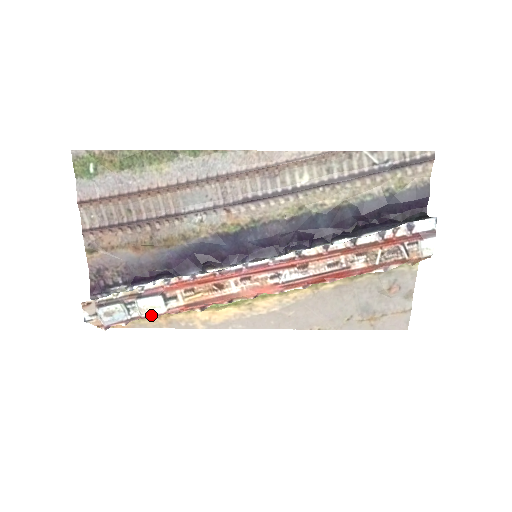
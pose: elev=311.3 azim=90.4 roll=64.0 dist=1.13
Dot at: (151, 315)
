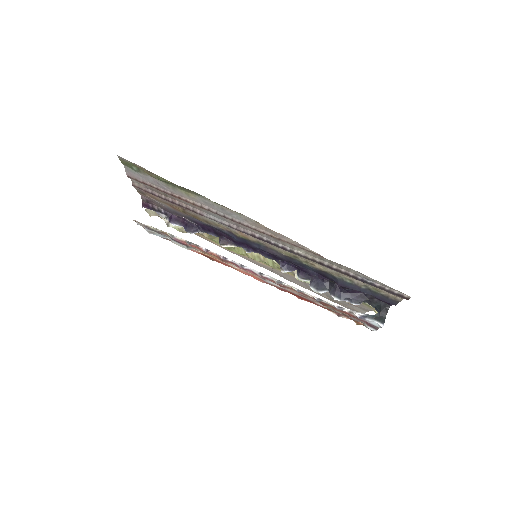
Dot at: occluded
